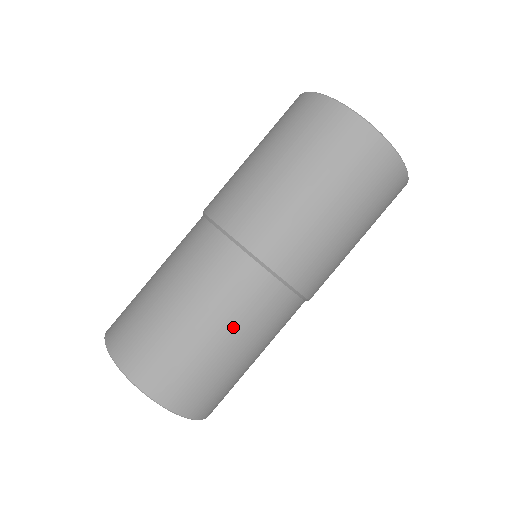
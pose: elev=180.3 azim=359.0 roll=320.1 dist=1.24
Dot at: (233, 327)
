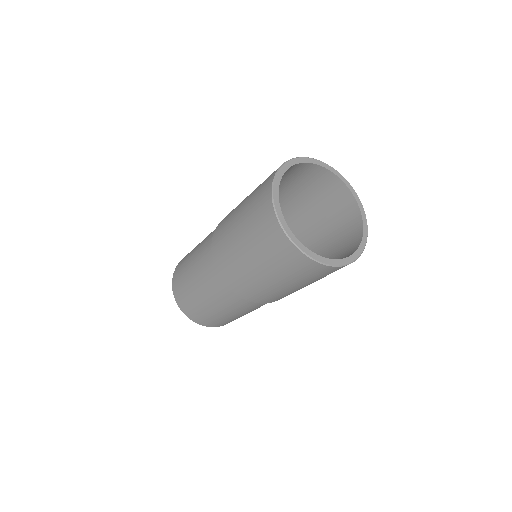
Dot at: (217, 305)
